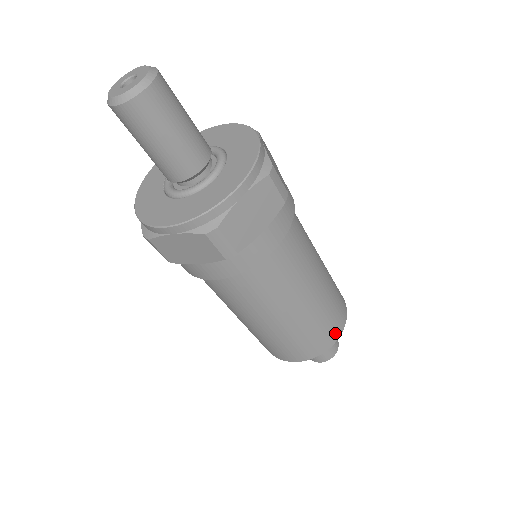
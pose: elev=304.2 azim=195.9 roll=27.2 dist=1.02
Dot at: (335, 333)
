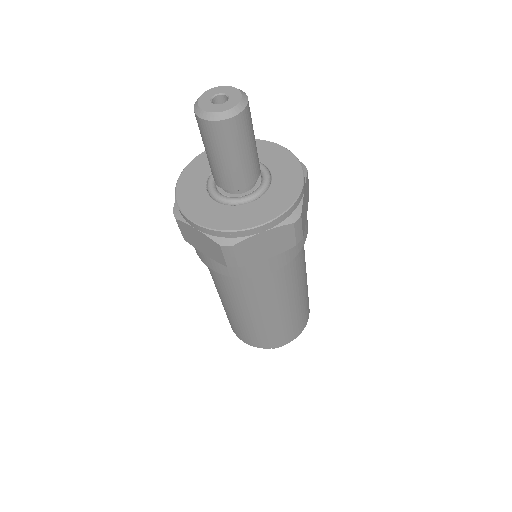
Dot at: (287, 339)
